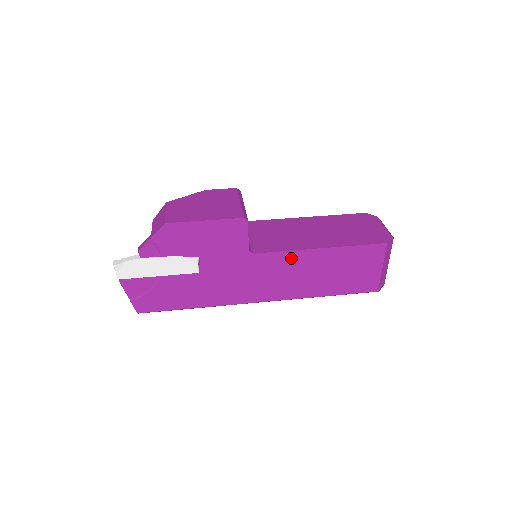
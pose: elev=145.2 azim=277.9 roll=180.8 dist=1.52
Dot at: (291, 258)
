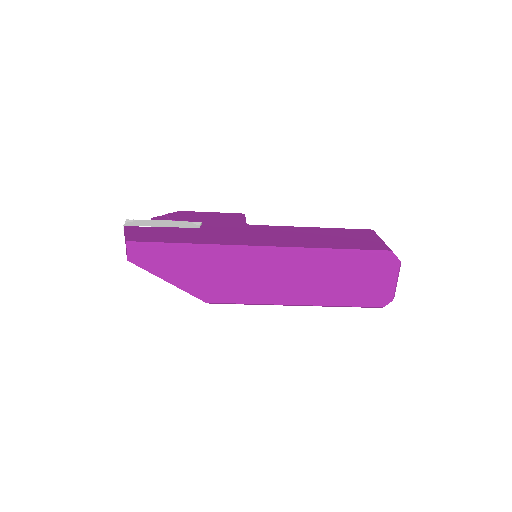
Dot at: (286, 229)
